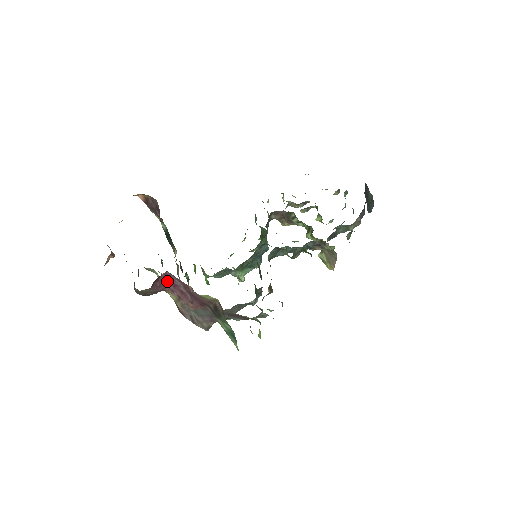
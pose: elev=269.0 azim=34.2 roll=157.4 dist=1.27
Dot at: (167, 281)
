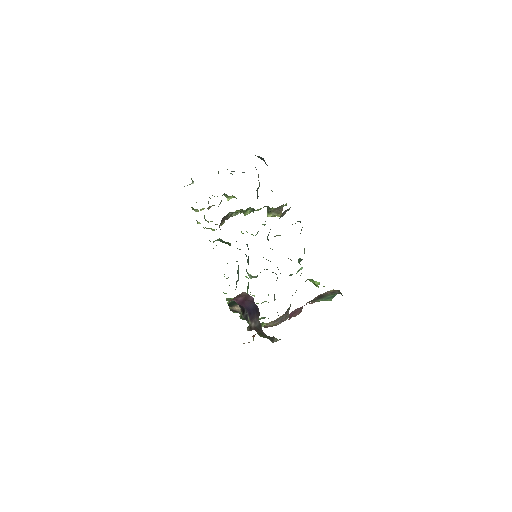
Dot at: (290, 316)
